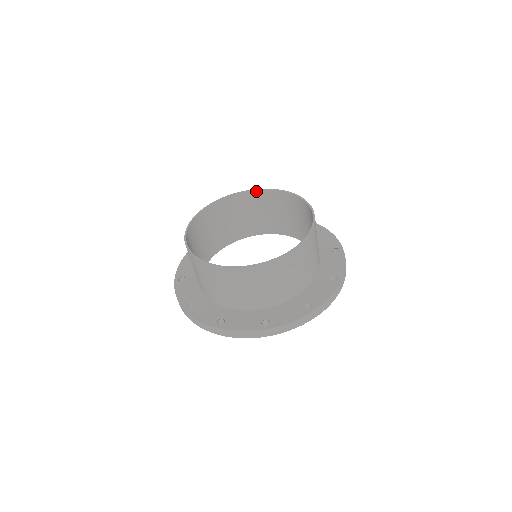
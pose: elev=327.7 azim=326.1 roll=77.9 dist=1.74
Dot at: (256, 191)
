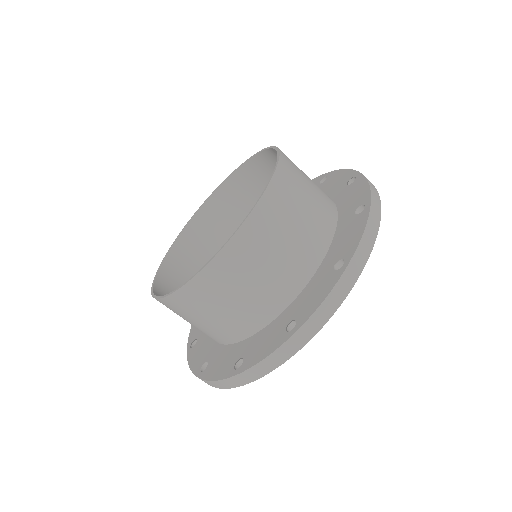
Dot at: (221, 187)
